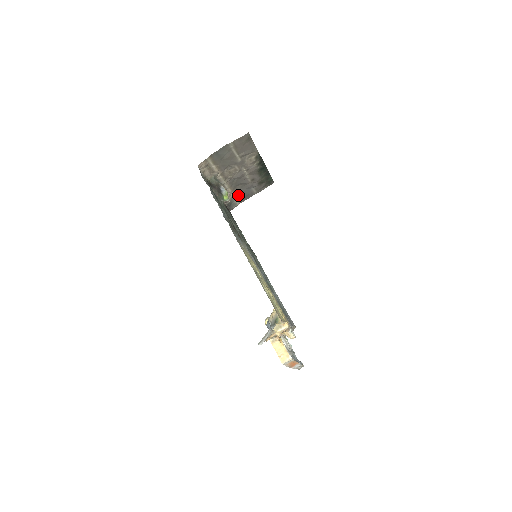
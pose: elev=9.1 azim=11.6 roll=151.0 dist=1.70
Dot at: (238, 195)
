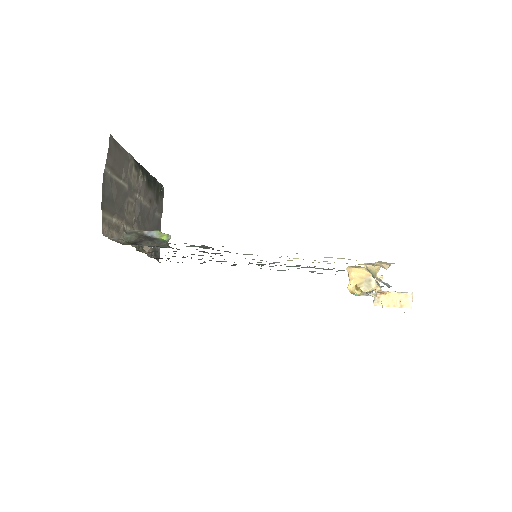
Dot at: occluded
